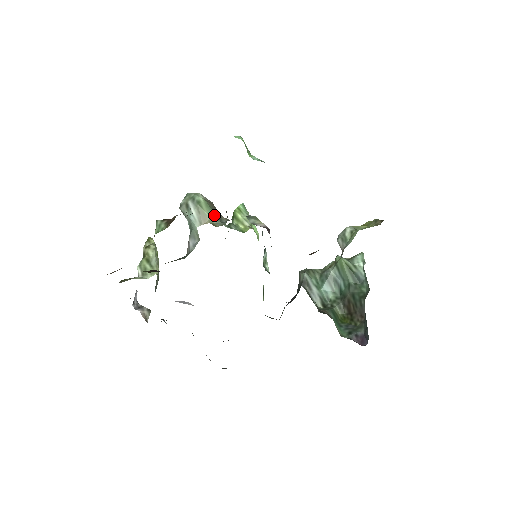
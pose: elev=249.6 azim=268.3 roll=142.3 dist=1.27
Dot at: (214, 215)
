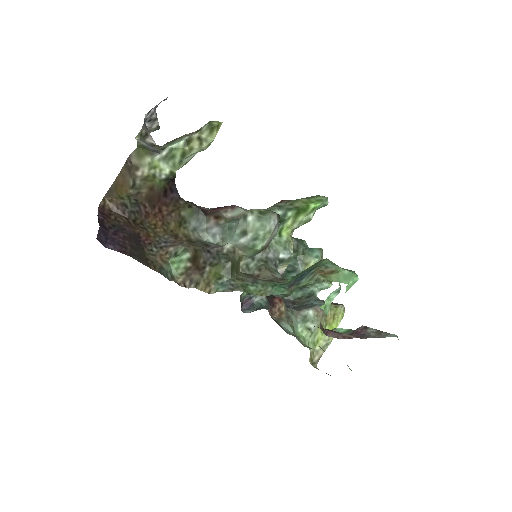
Dot at: (253, 255)
